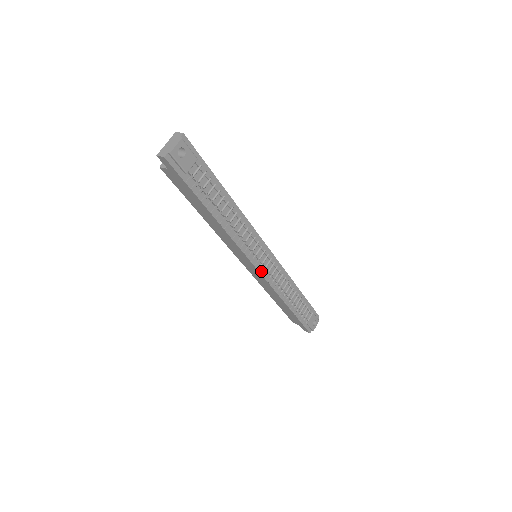
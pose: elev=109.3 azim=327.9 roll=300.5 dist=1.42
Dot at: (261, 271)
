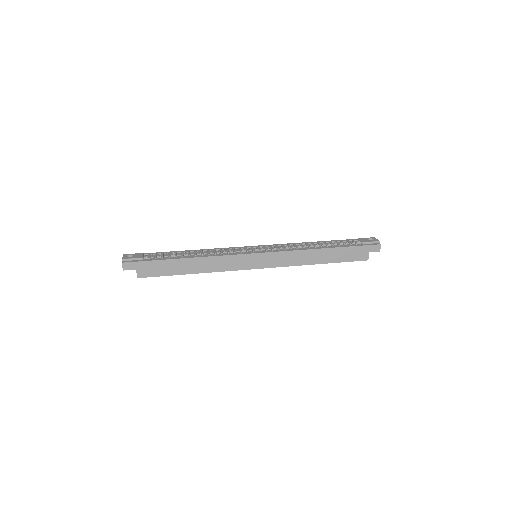
Dot at: (265, 252)
